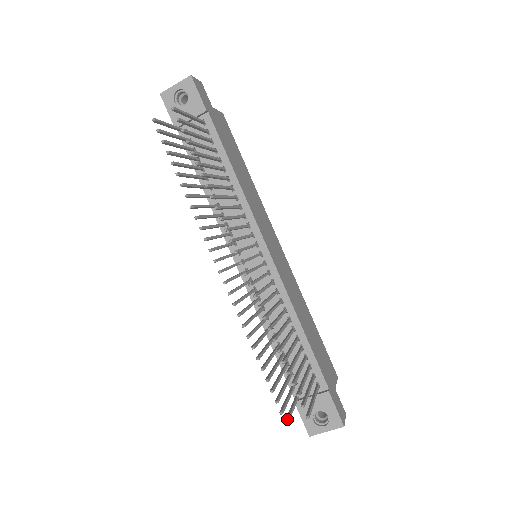
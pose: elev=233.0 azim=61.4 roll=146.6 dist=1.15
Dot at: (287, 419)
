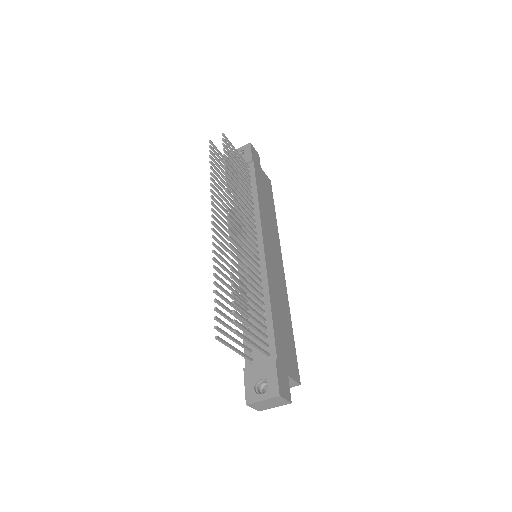
Dot at: (219, 337)
